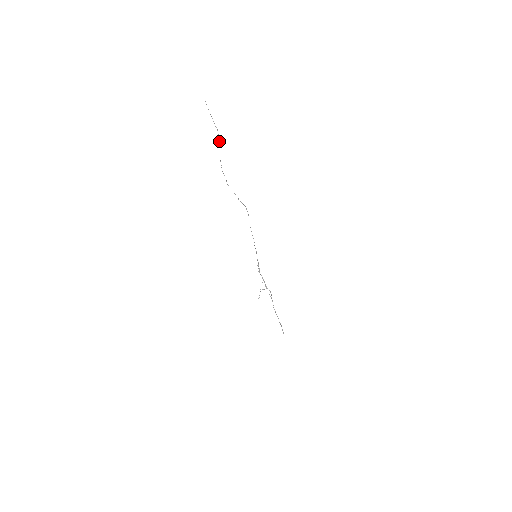
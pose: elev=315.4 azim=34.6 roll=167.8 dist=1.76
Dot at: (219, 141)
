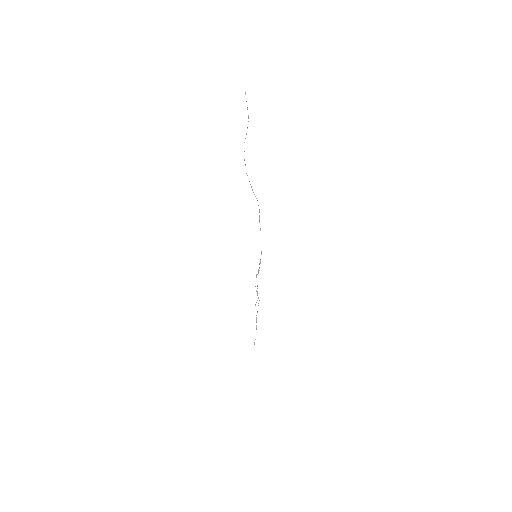
Dot at: (247, 128)
